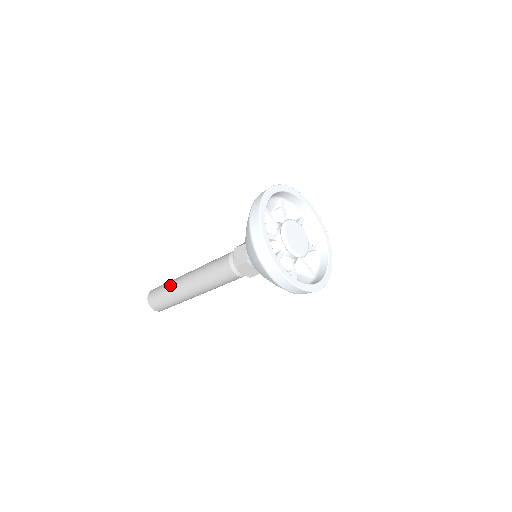
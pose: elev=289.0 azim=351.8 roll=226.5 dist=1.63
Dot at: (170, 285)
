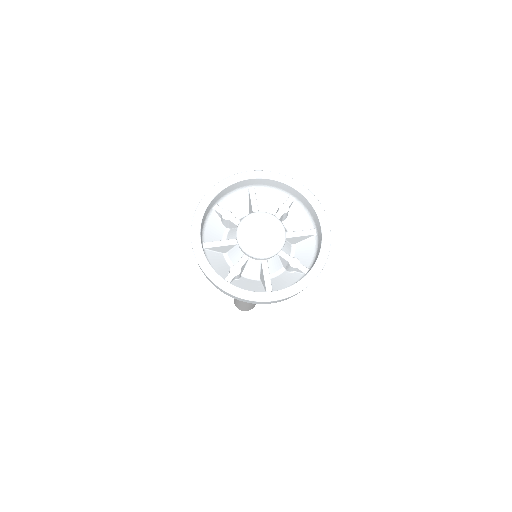
Dot at: occluded
